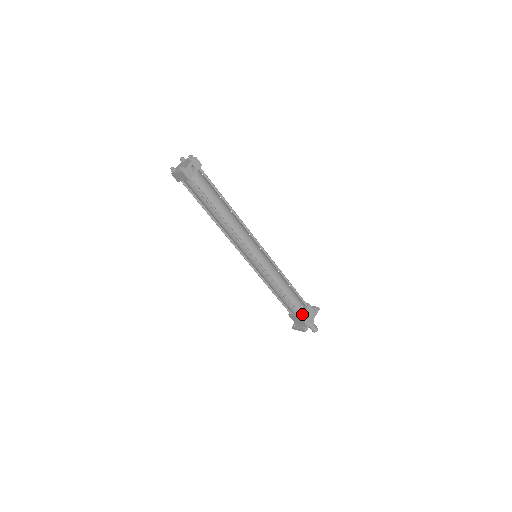
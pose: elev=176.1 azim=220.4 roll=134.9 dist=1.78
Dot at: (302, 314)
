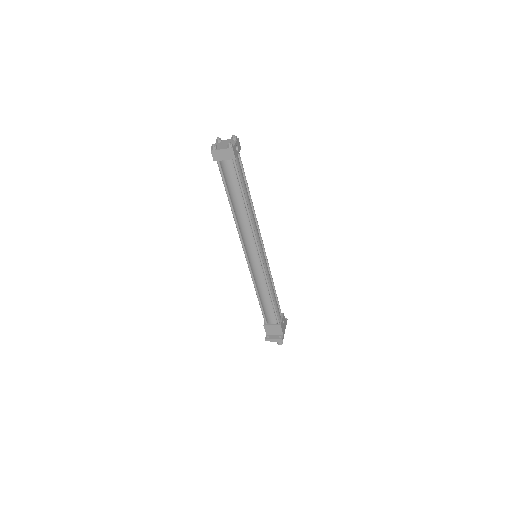
Dot at: (281, 322)
